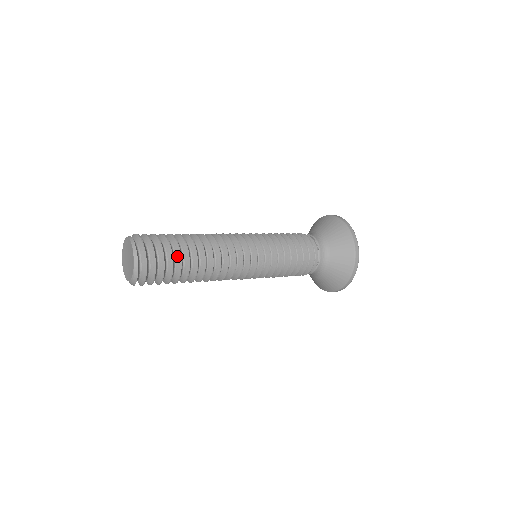
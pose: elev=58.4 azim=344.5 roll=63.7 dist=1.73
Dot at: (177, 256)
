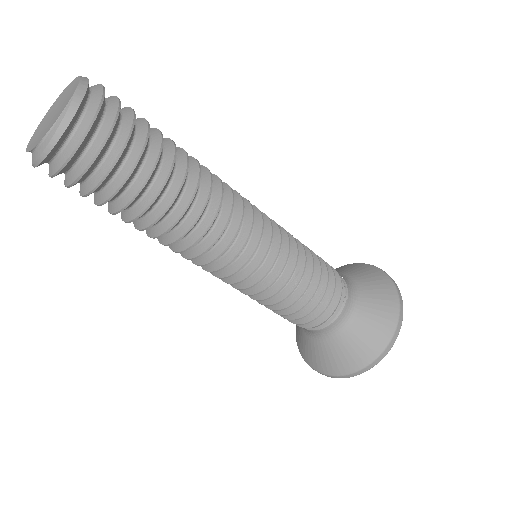
Dot at: (154, 136)
